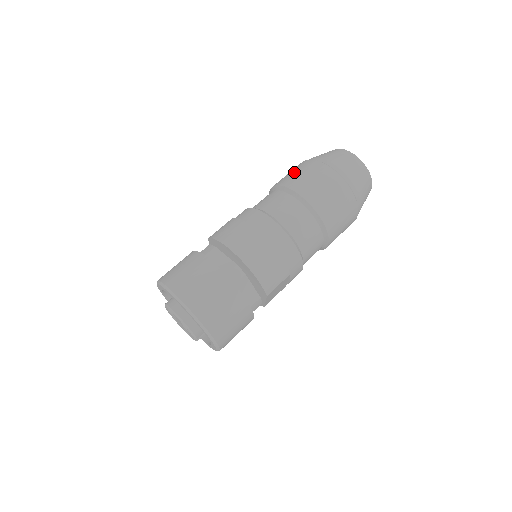
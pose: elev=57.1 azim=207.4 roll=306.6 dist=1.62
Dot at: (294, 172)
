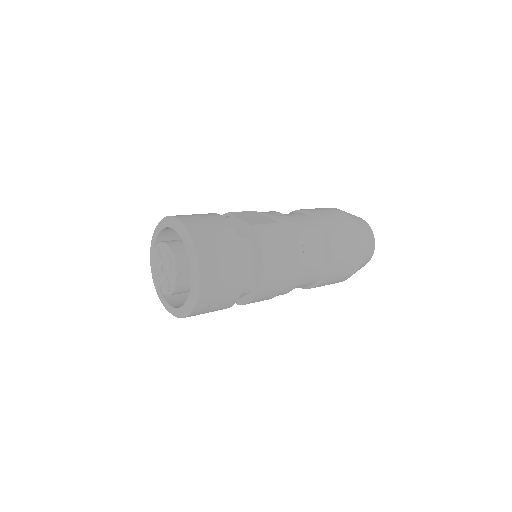
Dot at: (342, 229)
